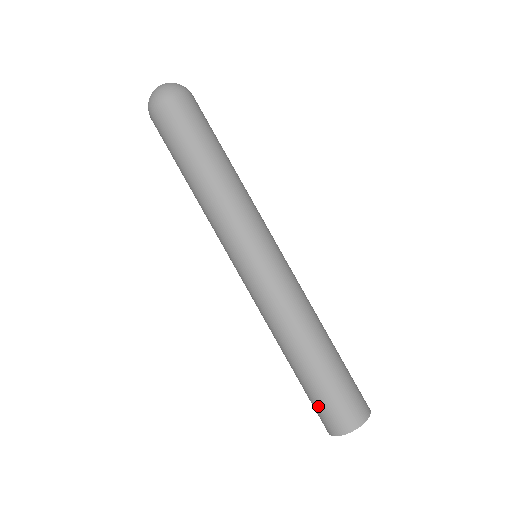
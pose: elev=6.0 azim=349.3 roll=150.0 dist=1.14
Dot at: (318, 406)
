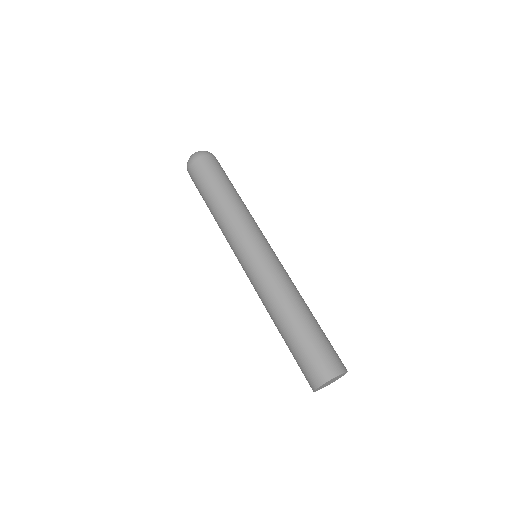
Dot at: occluded
